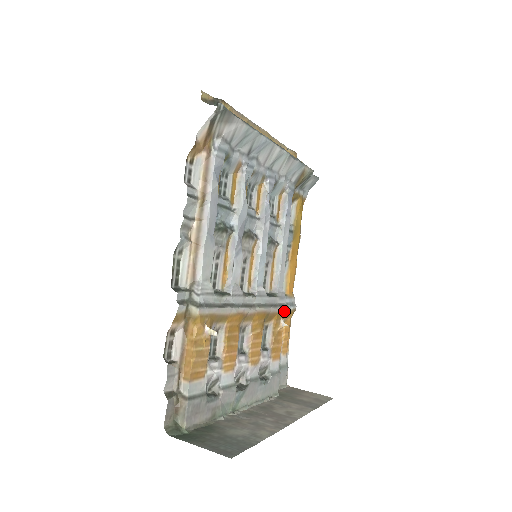
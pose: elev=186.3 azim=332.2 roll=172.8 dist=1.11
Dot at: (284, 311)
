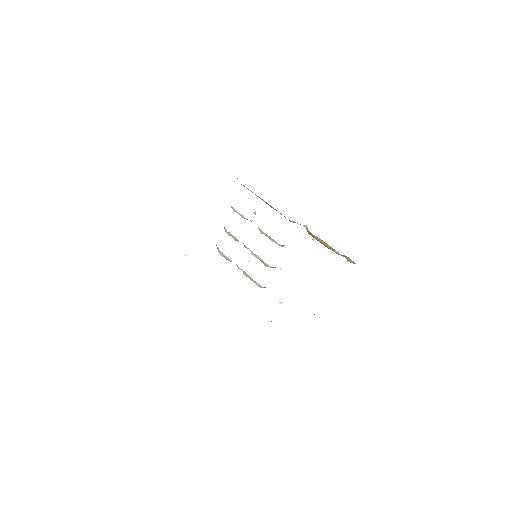
Dot at: occluded
